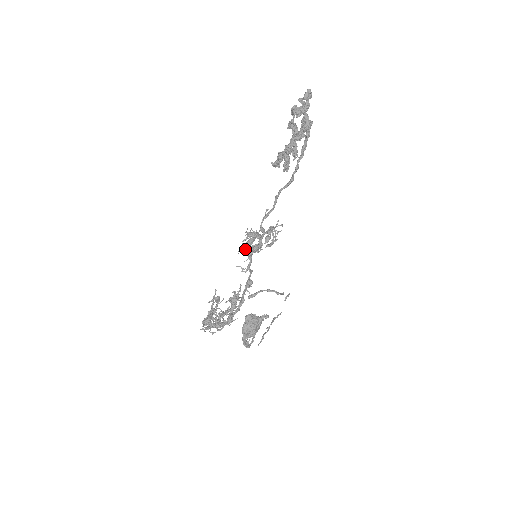
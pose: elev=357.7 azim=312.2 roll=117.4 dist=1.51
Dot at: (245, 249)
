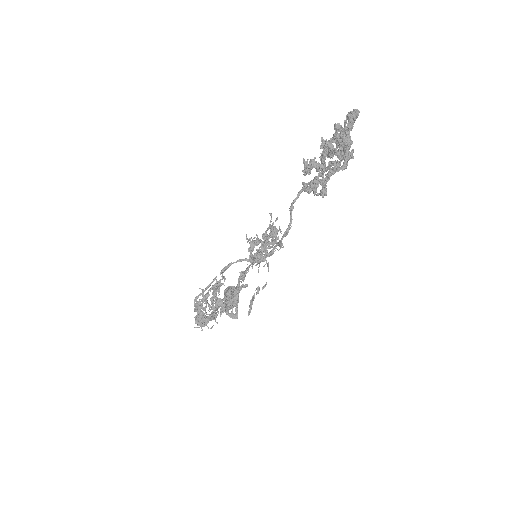
Dot at: (257, 261)
